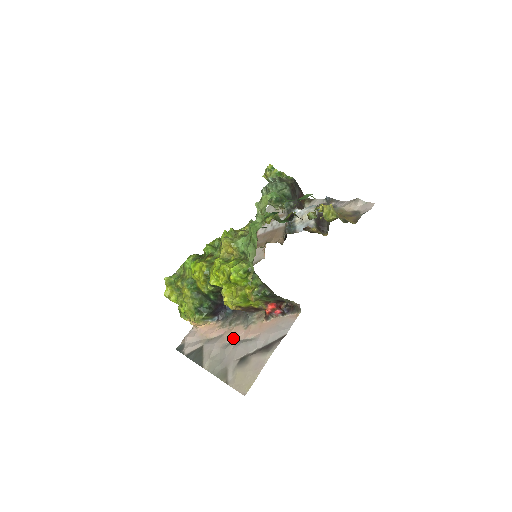
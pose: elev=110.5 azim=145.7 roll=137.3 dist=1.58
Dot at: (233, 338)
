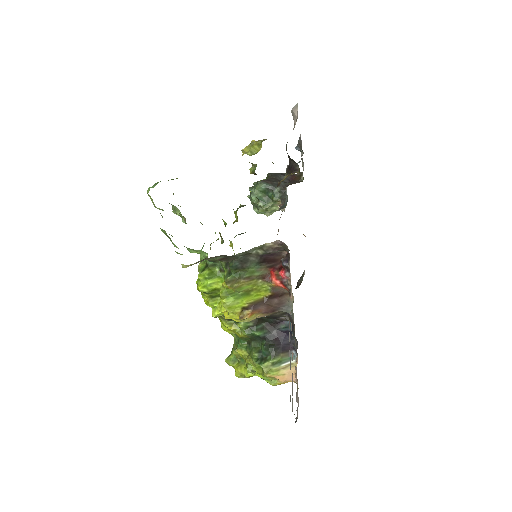
Dot at: occluded
